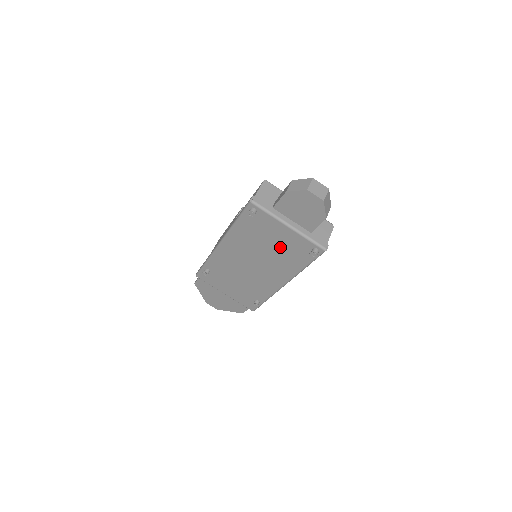
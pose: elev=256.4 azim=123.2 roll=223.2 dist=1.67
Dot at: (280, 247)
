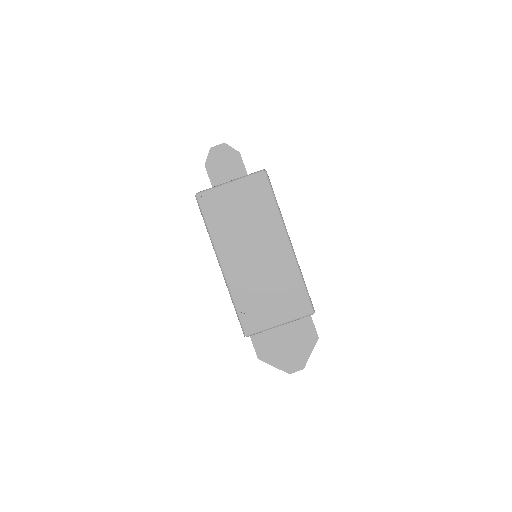
Dot at: (246, 207)
